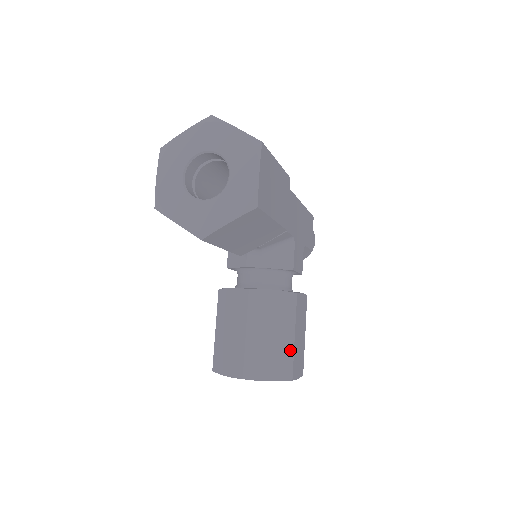
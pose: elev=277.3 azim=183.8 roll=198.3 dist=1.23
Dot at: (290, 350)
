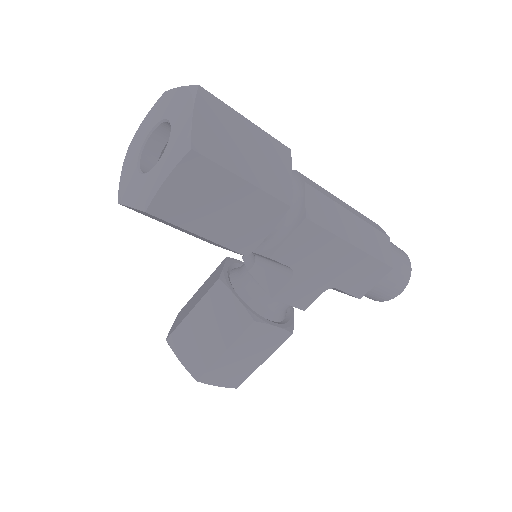
Dot at: (213, 358)
